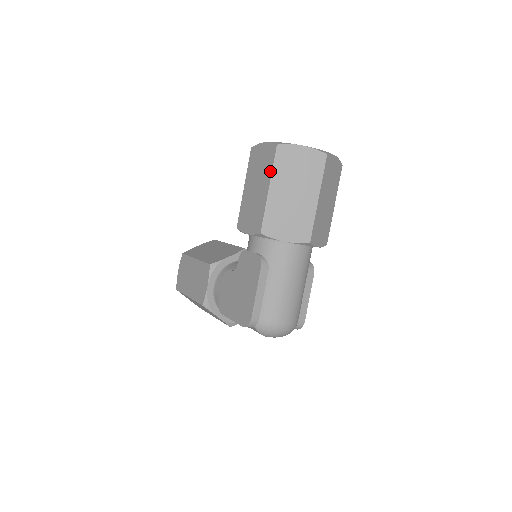
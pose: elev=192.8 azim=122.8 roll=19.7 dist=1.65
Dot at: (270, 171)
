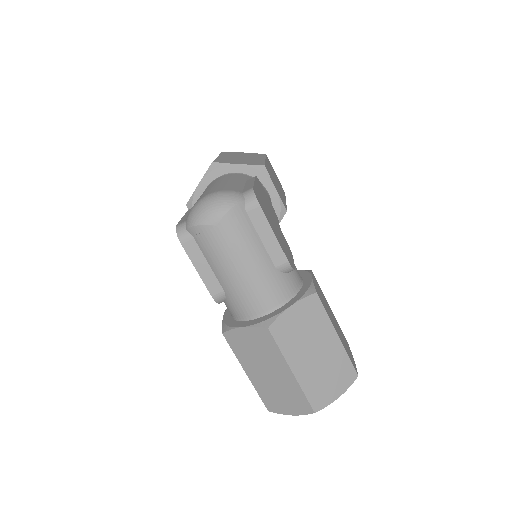
Dot at: occluded
